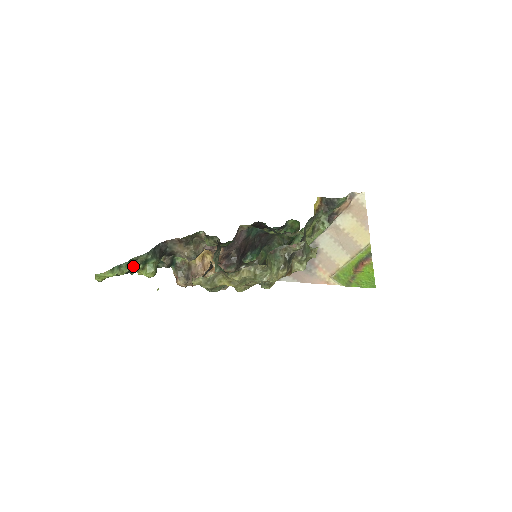
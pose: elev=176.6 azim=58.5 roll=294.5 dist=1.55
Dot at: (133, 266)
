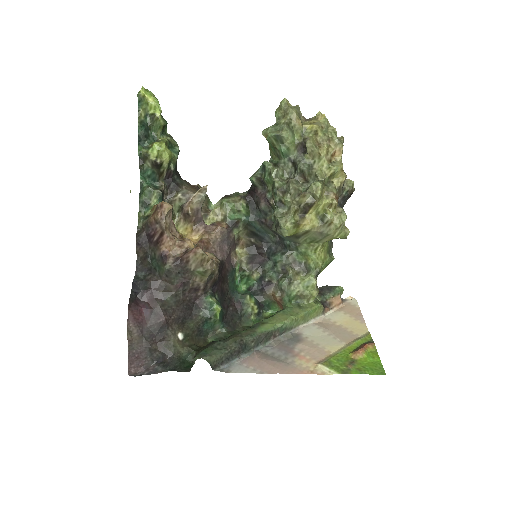
Dot at: (152, 141)
